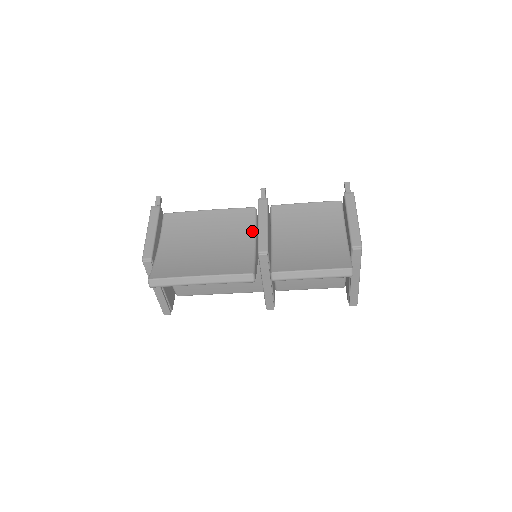
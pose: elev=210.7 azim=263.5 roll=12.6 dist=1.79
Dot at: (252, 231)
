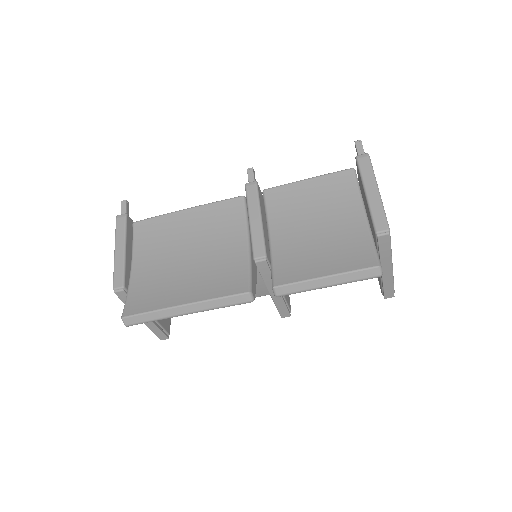
Dot at: (243, 229)
